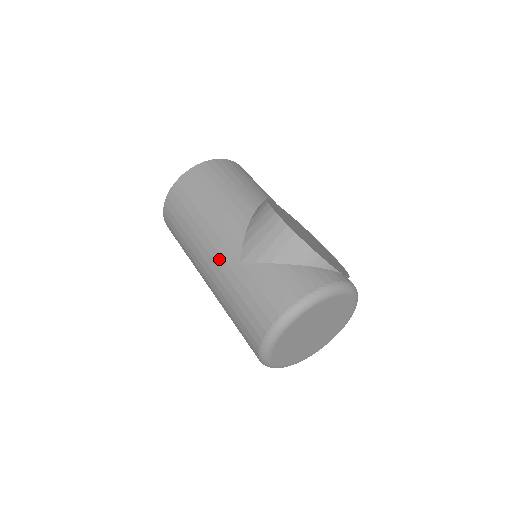
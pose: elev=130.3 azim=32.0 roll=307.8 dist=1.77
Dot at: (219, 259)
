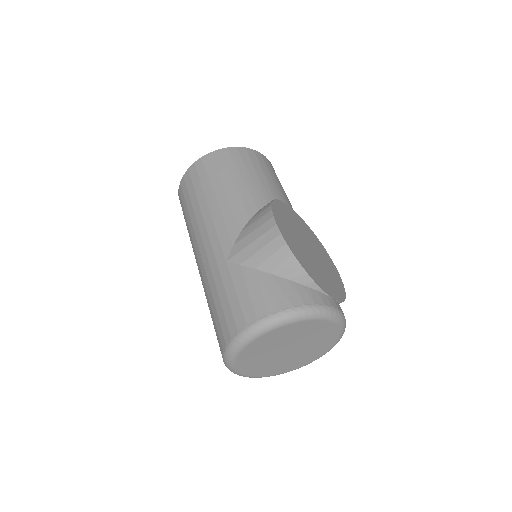
Dot at: (210, 252)
